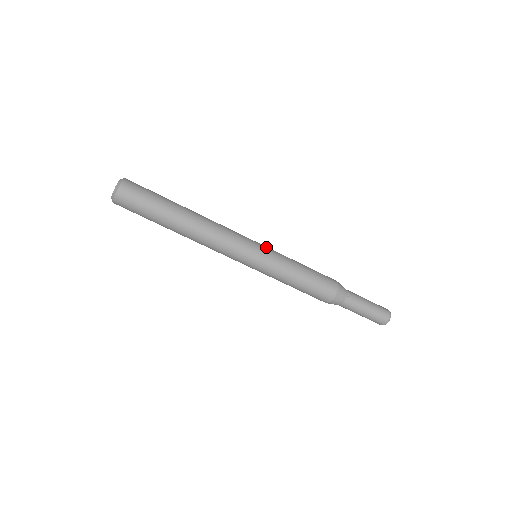
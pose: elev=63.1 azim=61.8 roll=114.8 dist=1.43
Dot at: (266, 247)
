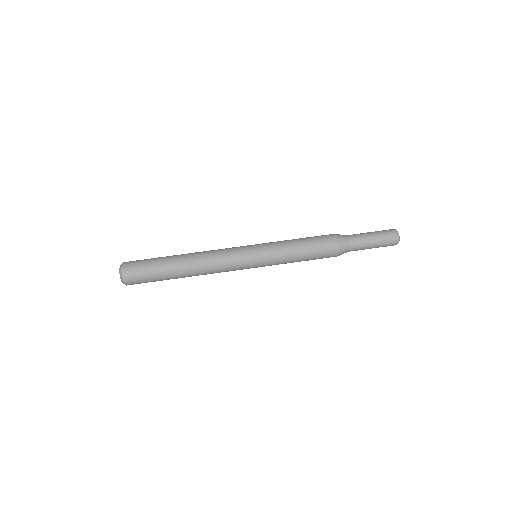
Dot at: occluded
